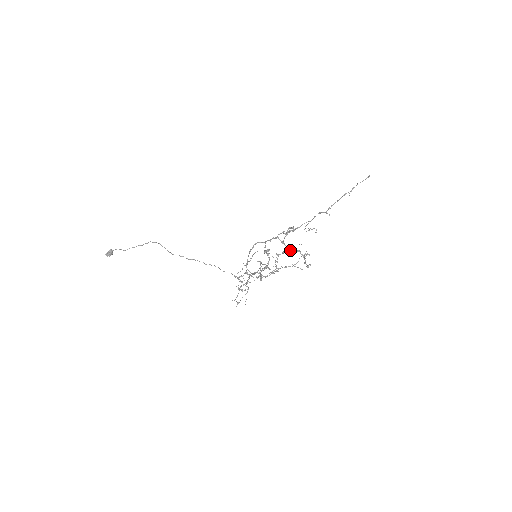
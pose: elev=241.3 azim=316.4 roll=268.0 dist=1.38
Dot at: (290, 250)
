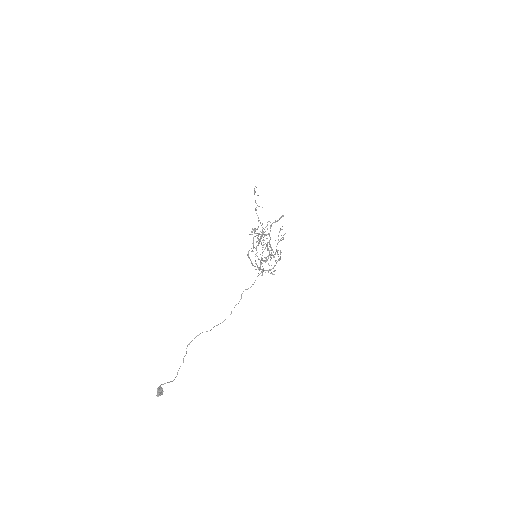
Dot at: (268, 234)
